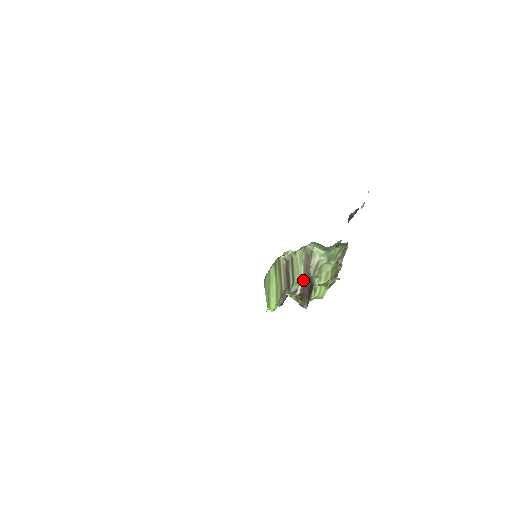
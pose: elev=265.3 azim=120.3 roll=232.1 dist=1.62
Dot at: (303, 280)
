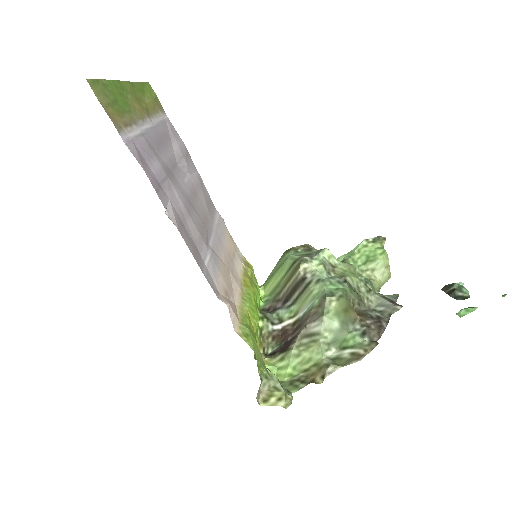
Dot at: (296, 320)
